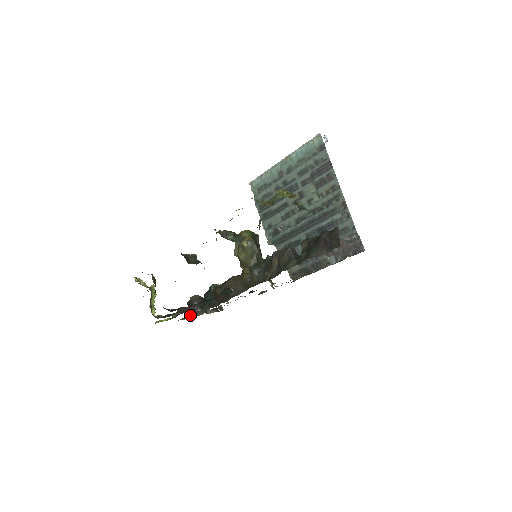
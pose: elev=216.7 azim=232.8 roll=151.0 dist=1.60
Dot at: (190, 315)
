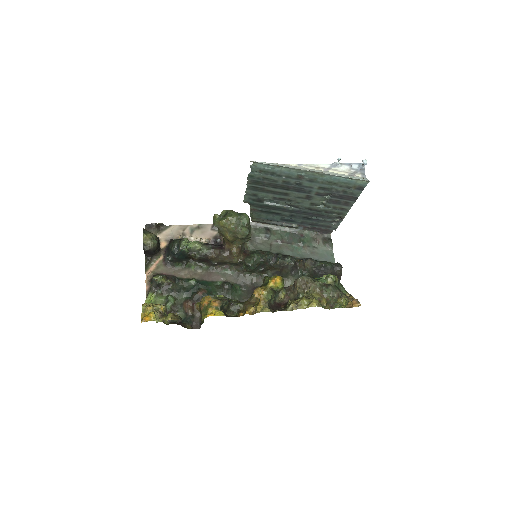
Dot at: (148, 258)
